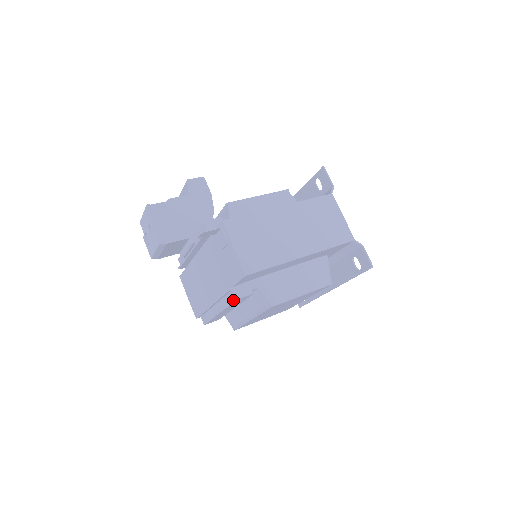
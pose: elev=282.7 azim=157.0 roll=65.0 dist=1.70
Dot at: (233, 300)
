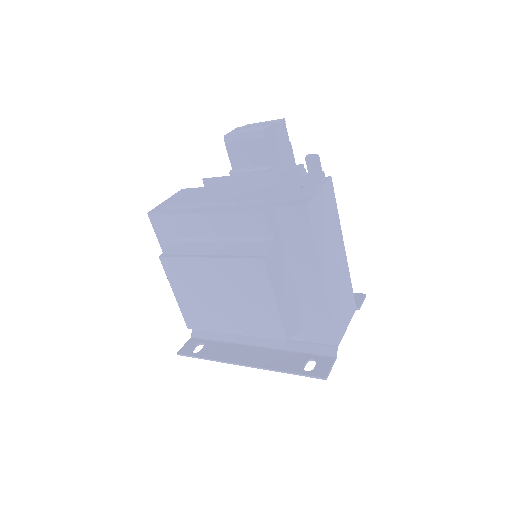
Dot at: (257, 208)
